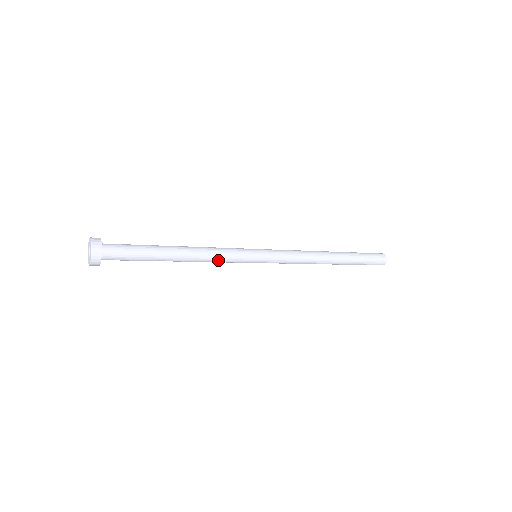
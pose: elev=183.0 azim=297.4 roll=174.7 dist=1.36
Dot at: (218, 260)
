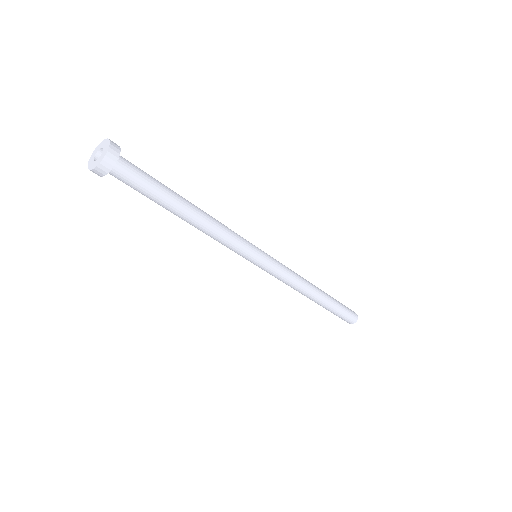
Dot at: (227, 236)
